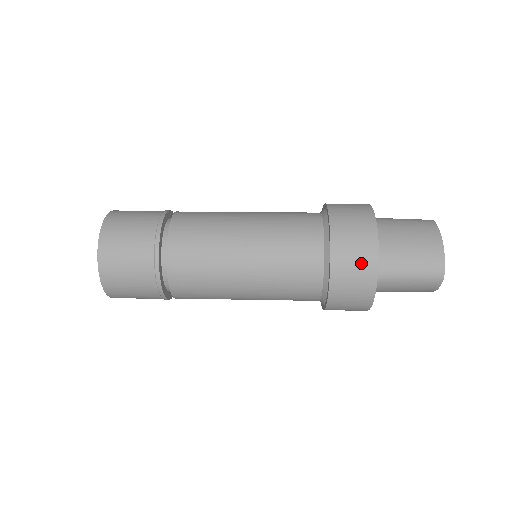
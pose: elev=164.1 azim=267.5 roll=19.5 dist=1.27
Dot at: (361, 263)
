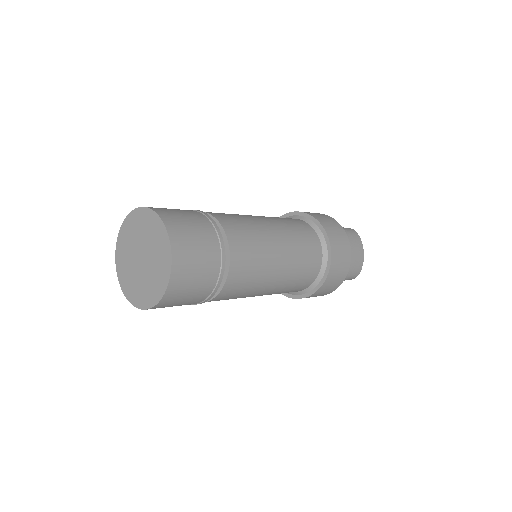
Dot at: (337, 281)
